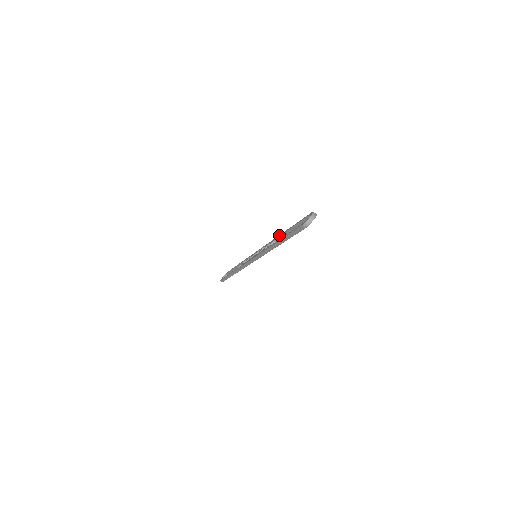
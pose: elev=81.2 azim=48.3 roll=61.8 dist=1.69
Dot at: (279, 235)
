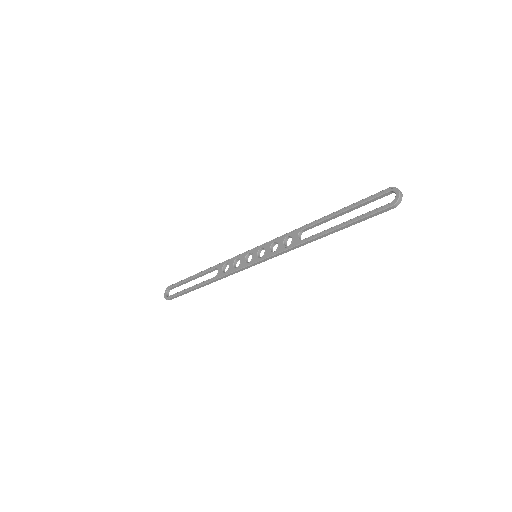
Dot at: (310, 224)
